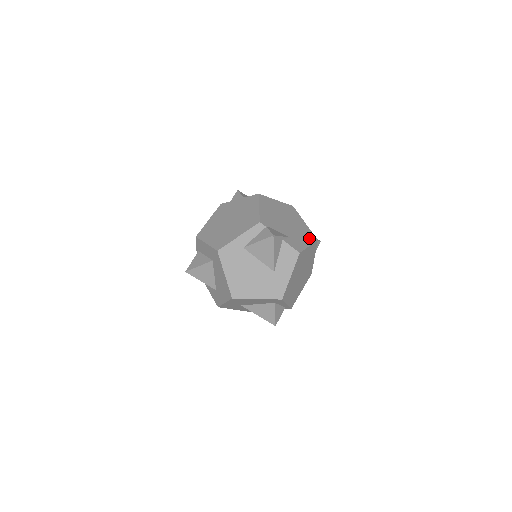
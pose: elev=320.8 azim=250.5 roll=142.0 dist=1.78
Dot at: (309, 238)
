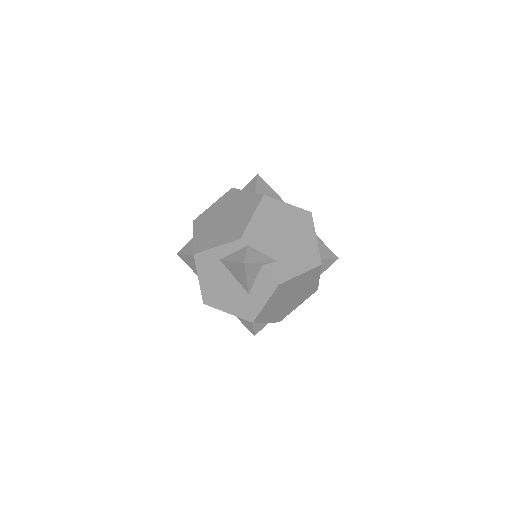
Dot at: (309, 262)
